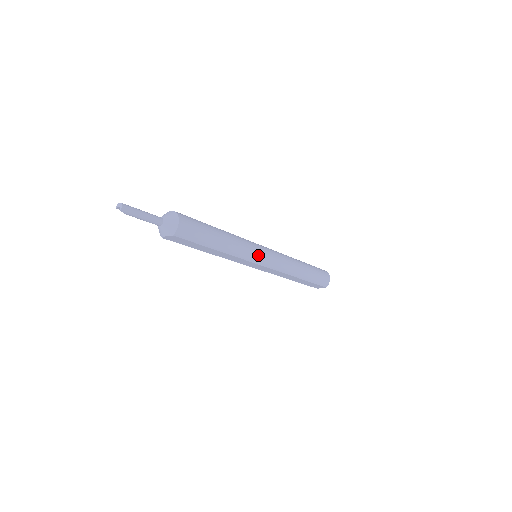
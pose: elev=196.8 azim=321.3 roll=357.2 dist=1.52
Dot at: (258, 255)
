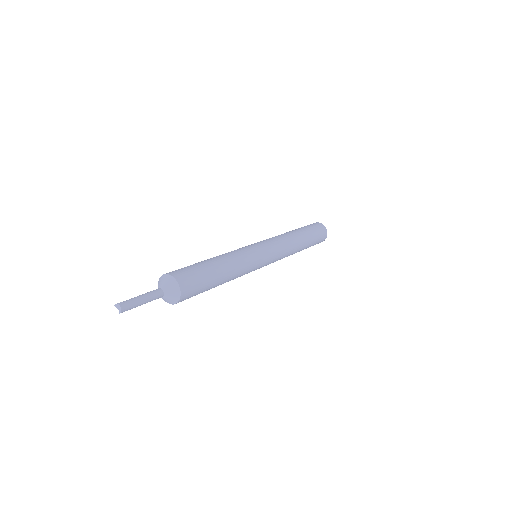
Dot at: (258, 267)
